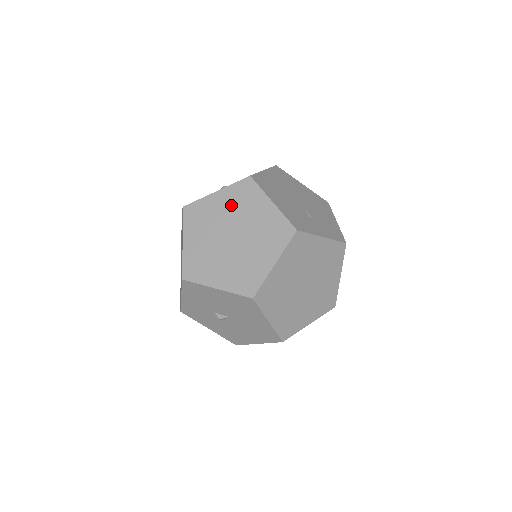
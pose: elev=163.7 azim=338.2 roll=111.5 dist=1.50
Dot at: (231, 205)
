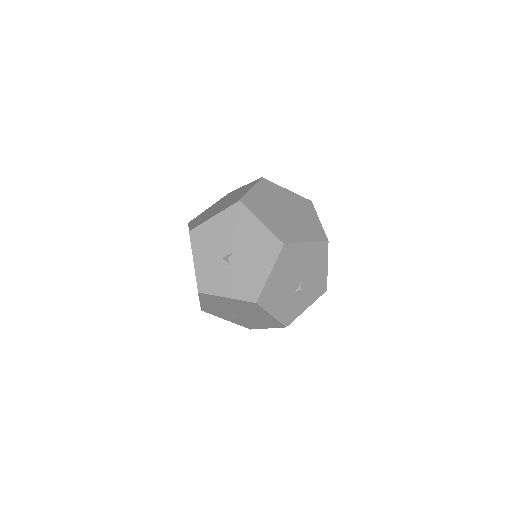
Dot at: (219, 202)
